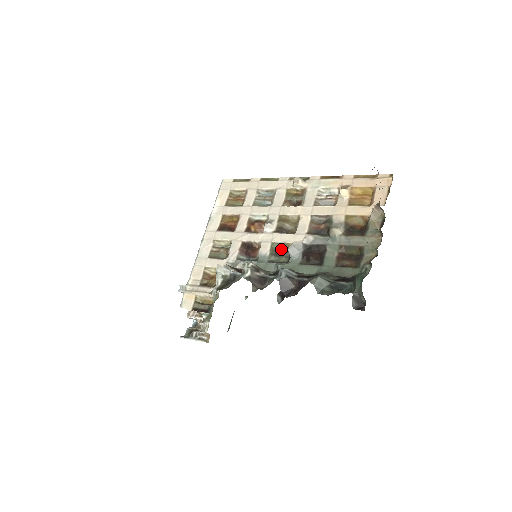
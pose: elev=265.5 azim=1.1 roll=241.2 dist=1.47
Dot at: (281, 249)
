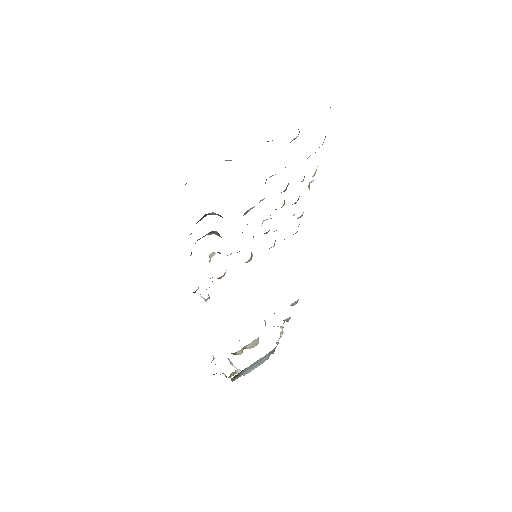
Dot at: occluded
